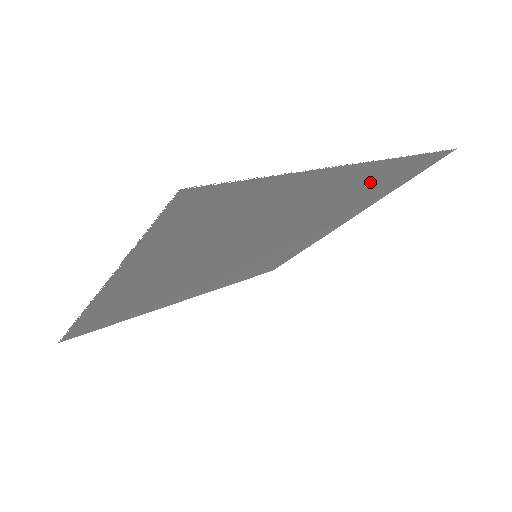
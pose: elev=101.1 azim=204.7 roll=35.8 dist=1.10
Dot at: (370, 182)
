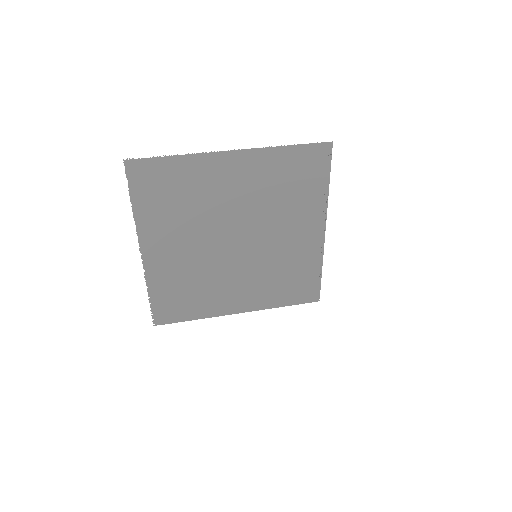
Dot at: (273, 172)
